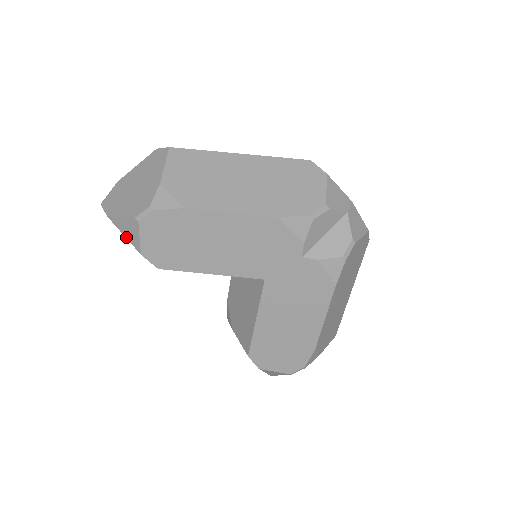
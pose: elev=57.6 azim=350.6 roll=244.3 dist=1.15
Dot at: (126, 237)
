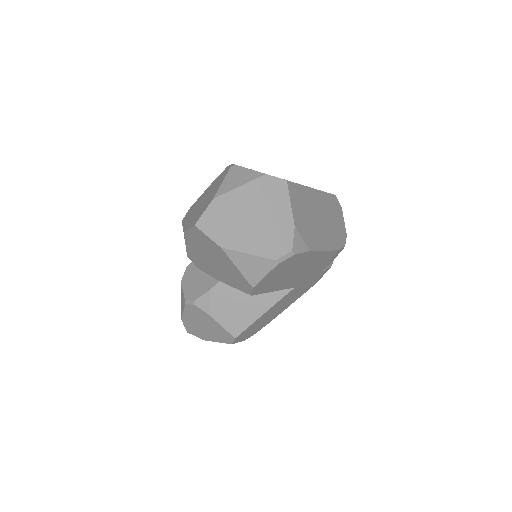
Dot at: (241, 271)
